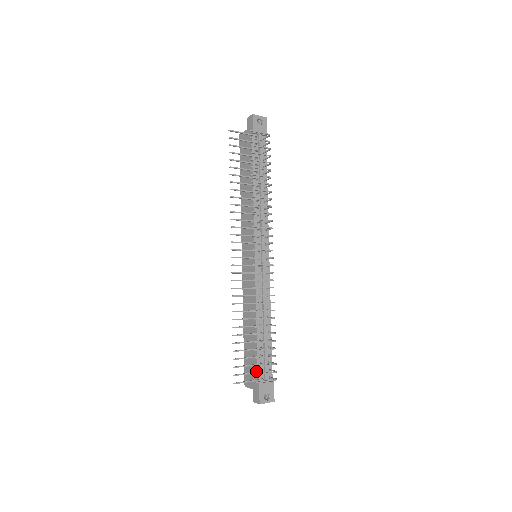
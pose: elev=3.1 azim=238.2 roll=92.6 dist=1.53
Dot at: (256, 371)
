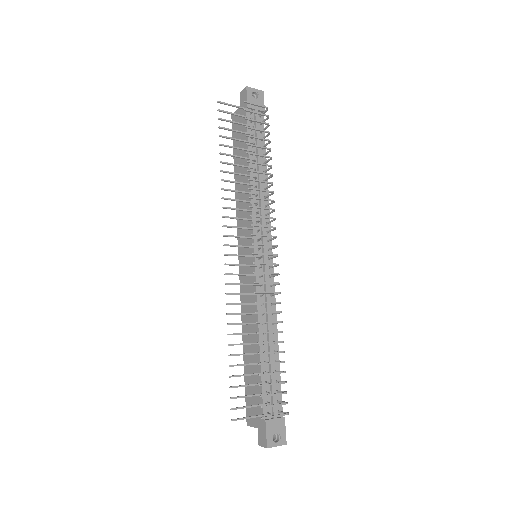
Dot at: (261, 403)
